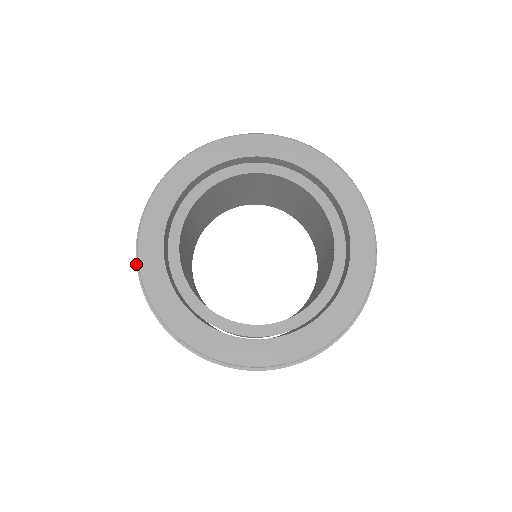
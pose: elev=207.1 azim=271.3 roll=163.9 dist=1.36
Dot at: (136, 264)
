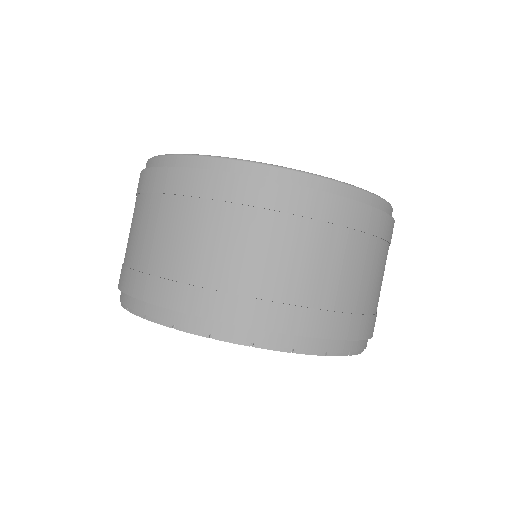
Dot at: occluded
